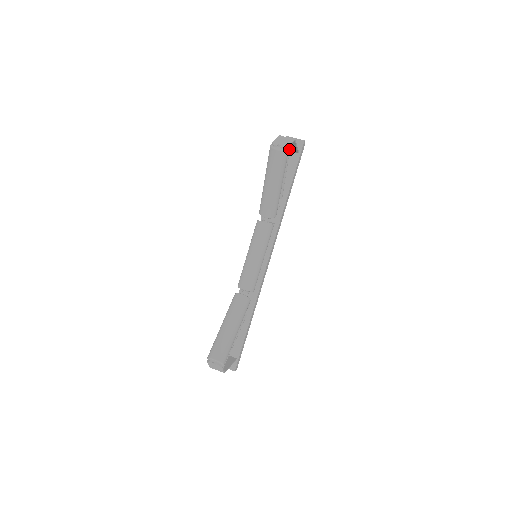
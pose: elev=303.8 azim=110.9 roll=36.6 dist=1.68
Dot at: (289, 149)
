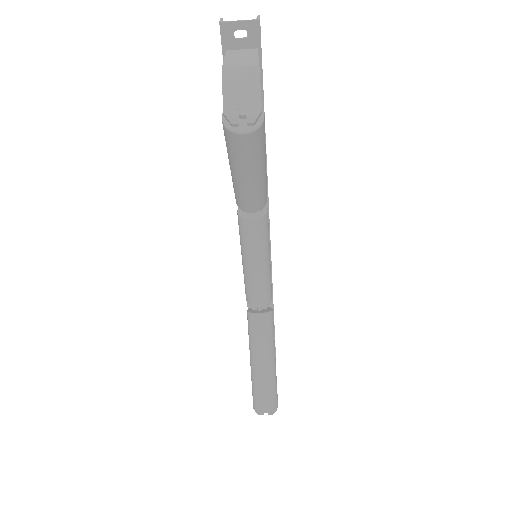
Dot at: occluded
